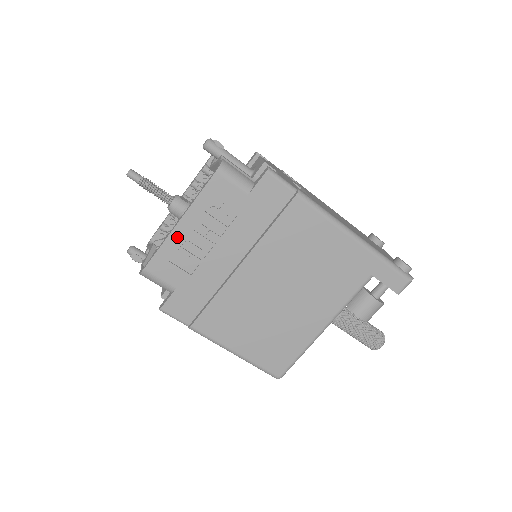
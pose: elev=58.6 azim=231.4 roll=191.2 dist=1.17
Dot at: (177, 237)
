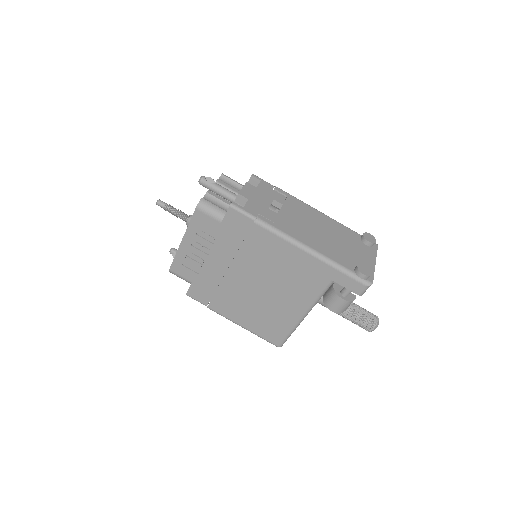
Dot at: (183, 250)
